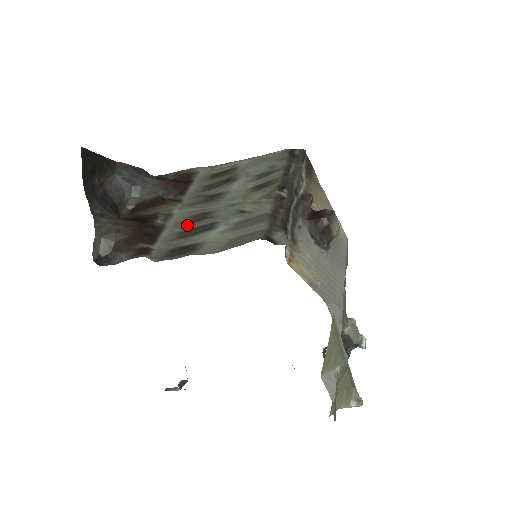
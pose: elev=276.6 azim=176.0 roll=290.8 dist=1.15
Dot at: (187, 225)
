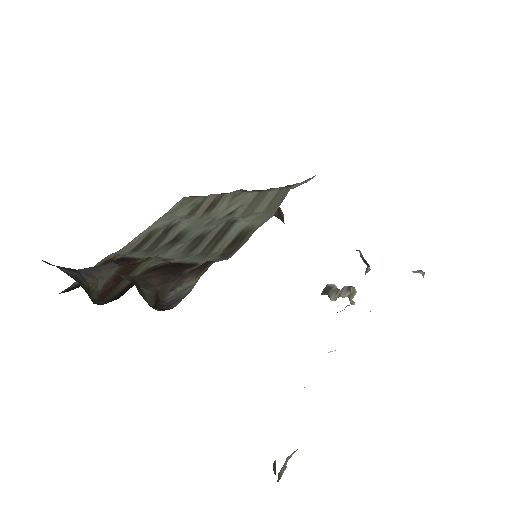
Dot at: (195, 250)
